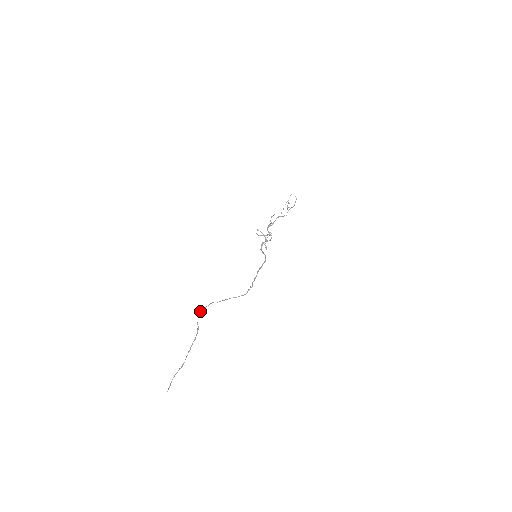
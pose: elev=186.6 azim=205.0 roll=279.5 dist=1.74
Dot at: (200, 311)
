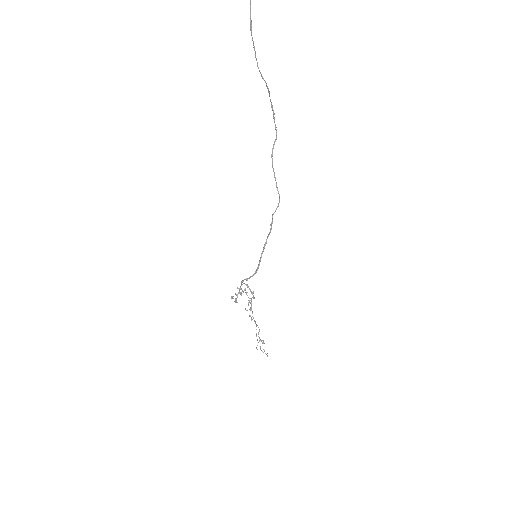
Dot at: (272, 110)
